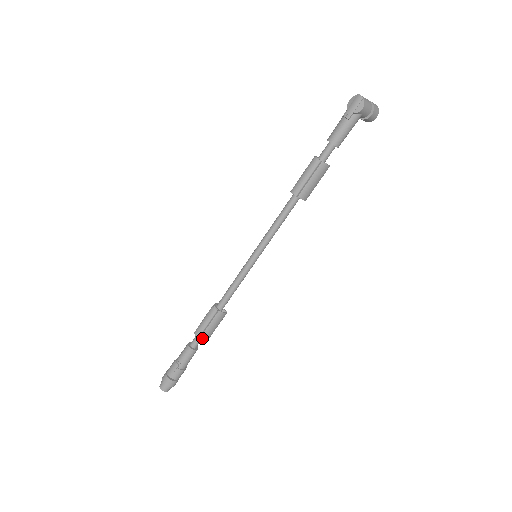
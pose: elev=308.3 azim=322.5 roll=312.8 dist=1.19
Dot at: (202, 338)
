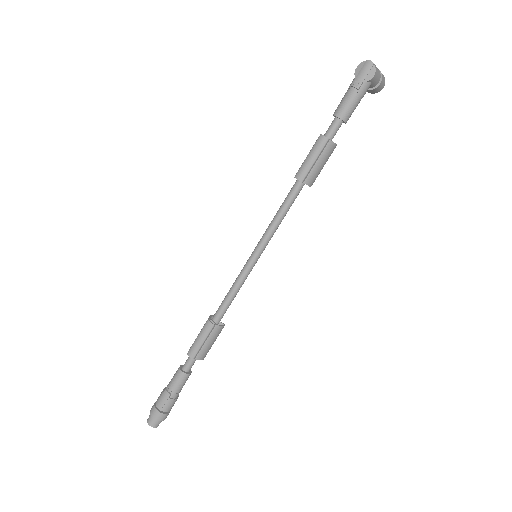
Dot at: (197, 359)
